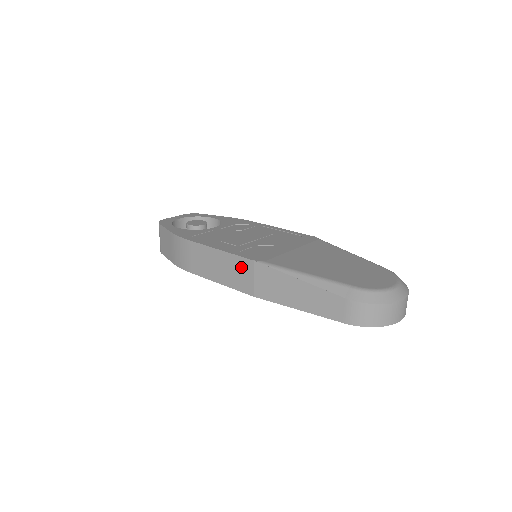
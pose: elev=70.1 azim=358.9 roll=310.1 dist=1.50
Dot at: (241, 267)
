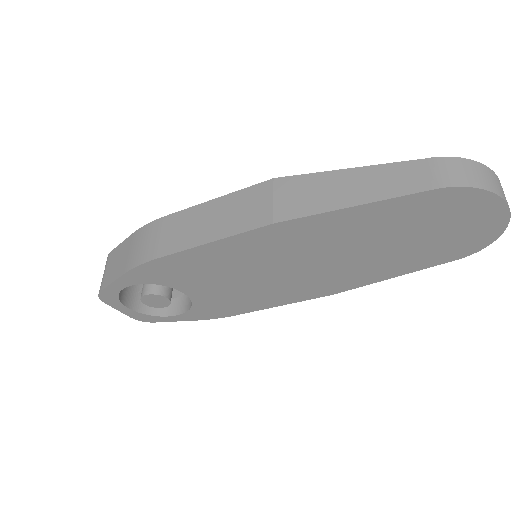
Dot at: (251, 198)
